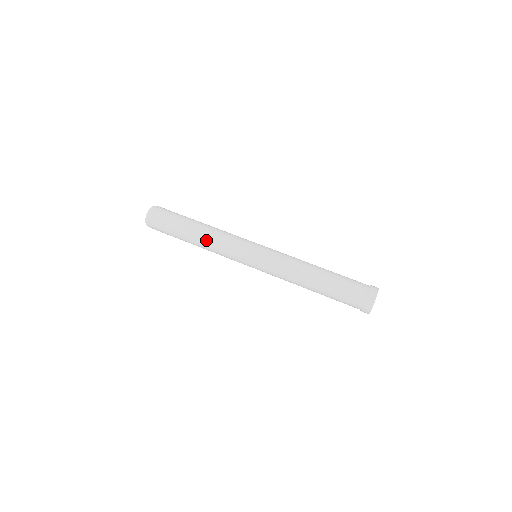
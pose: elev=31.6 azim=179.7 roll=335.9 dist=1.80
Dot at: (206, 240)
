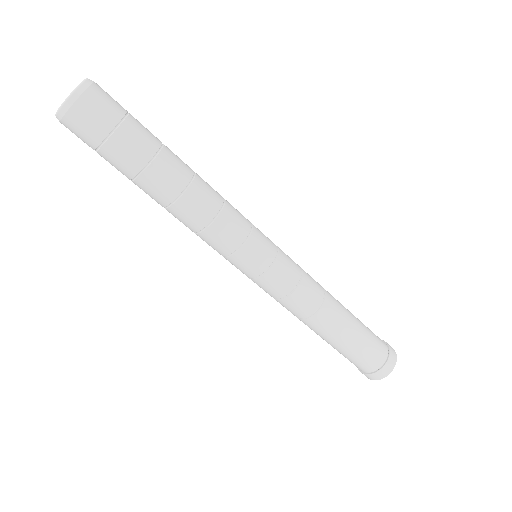
Dot at: (201, 190)
